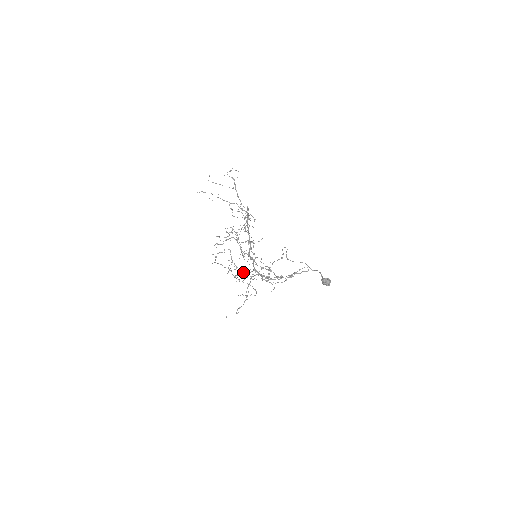
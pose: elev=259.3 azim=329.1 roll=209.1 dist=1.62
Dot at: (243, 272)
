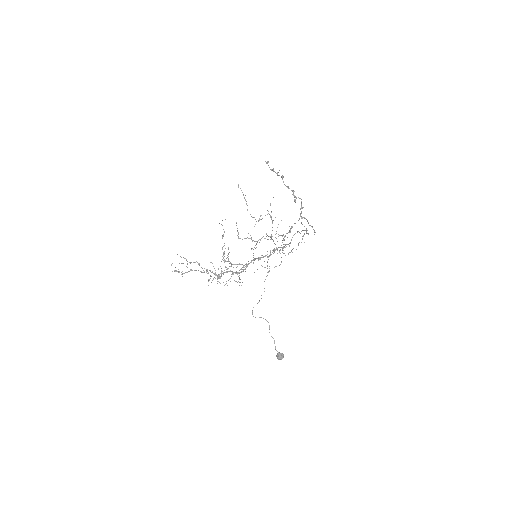
Dot at: occluded
